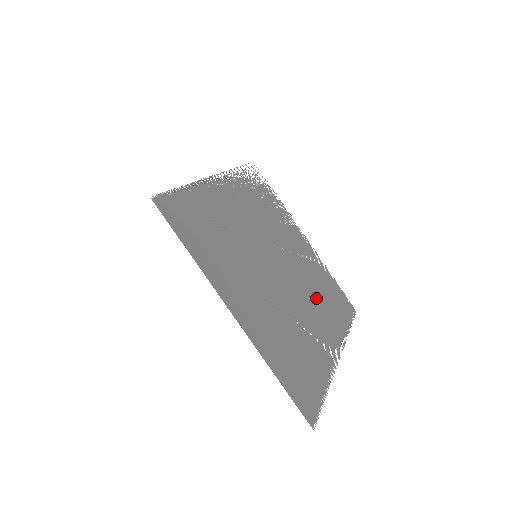
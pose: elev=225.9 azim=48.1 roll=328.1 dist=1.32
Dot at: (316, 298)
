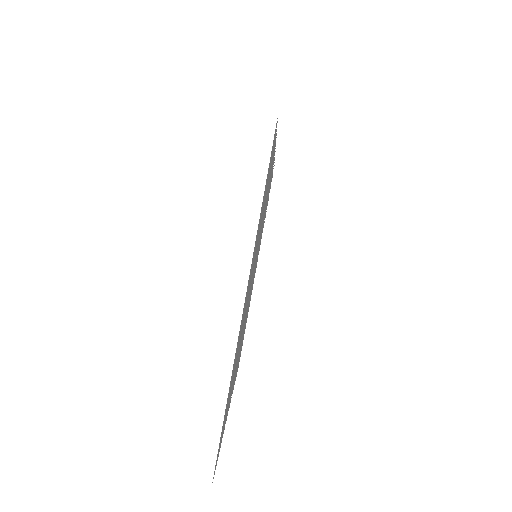
Dot at: occluded
